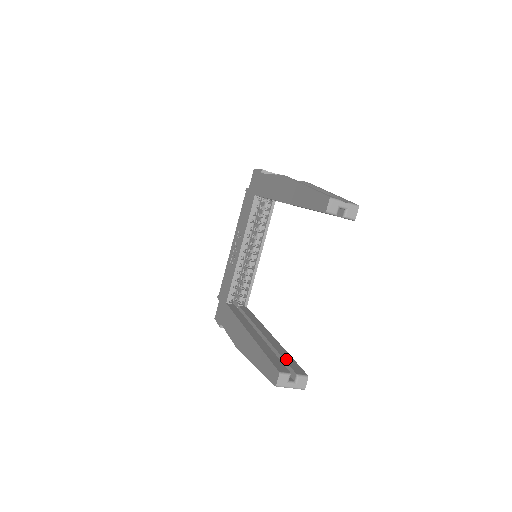
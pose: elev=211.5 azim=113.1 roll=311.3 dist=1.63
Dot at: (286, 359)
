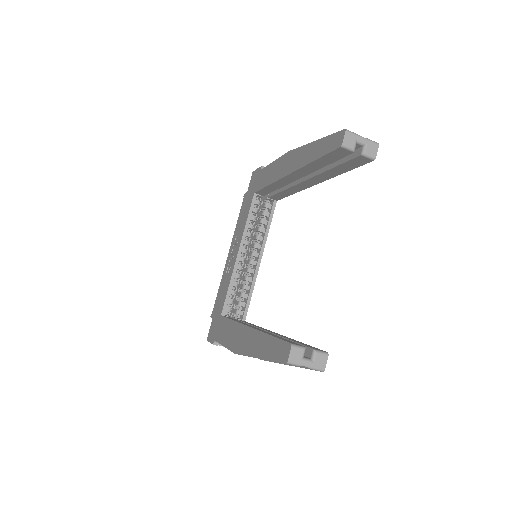
Dot at: (298, 342)
